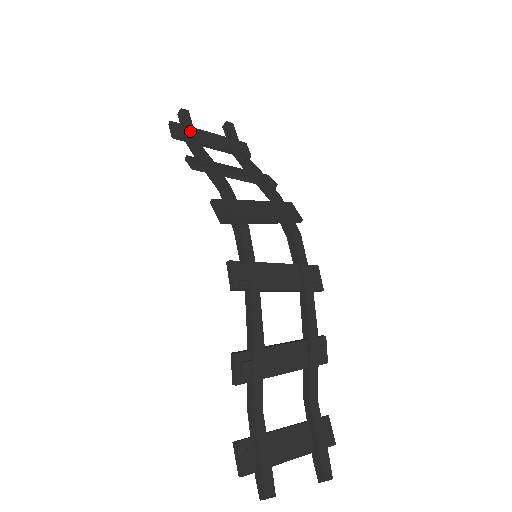
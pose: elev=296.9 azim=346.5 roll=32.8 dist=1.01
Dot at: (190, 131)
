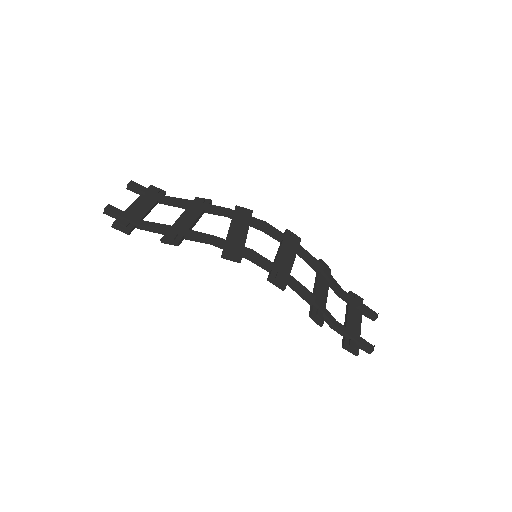
Dot at: (131, 219)
